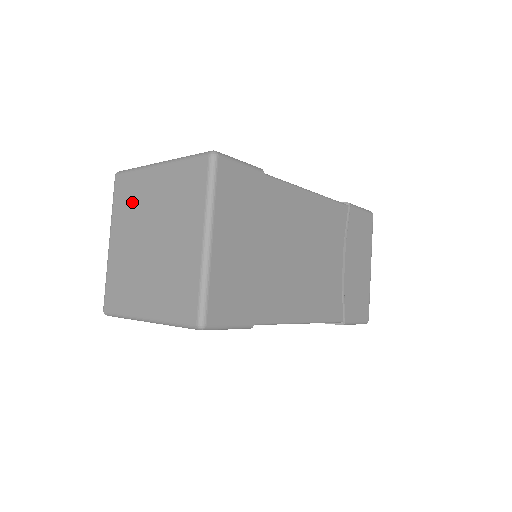
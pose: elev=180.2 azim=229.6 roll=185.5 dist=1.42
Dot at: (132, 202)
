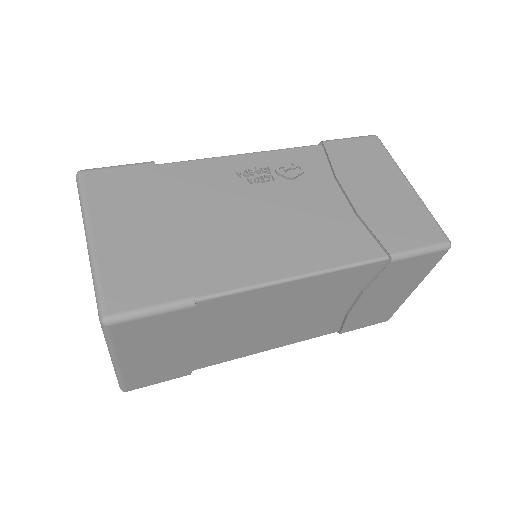
Dot at: occluded
